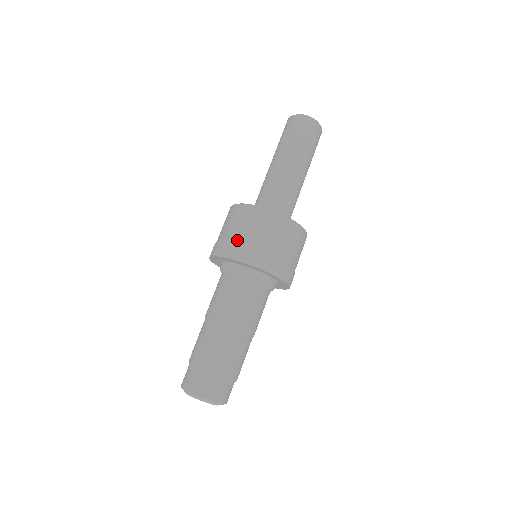
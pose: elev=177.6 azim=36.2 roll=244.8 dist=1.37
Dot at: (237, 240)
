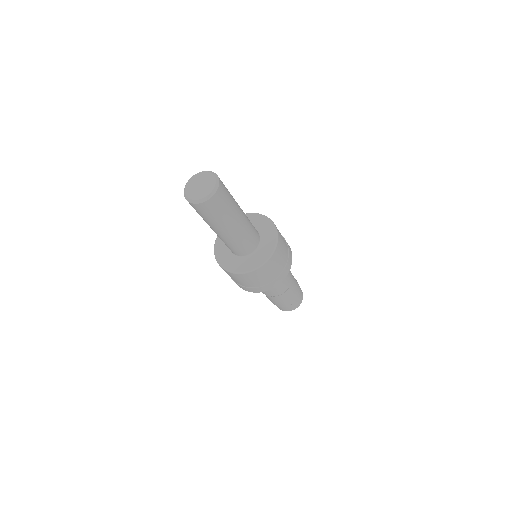
Dot at: (234, 280)
